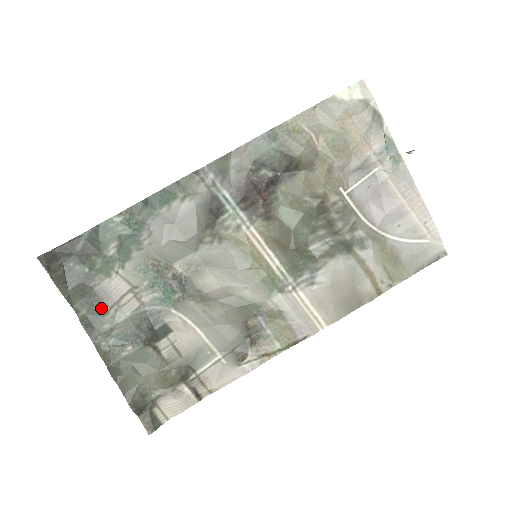
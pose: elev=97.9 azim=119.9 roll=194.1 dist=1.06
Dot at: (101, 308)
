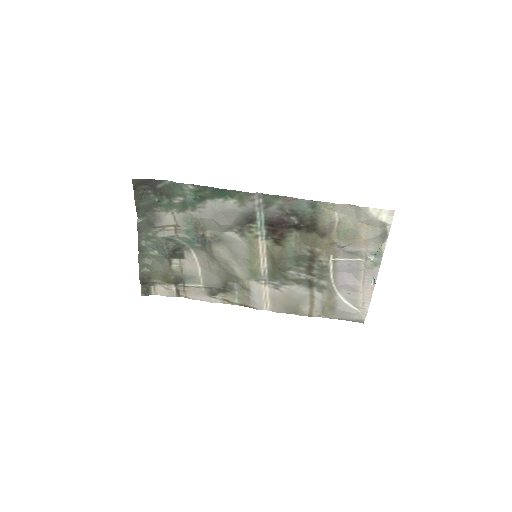
Dot at: (153, 224)
